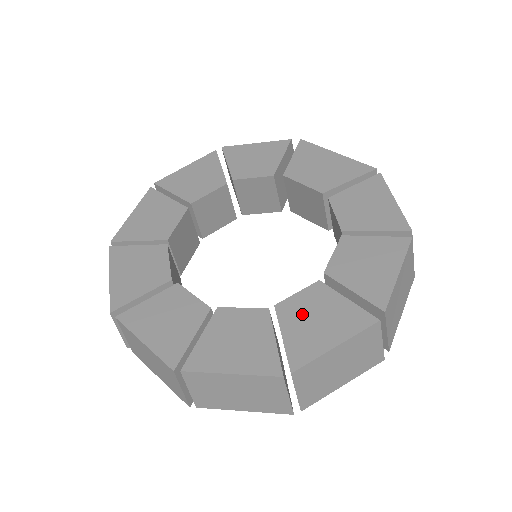
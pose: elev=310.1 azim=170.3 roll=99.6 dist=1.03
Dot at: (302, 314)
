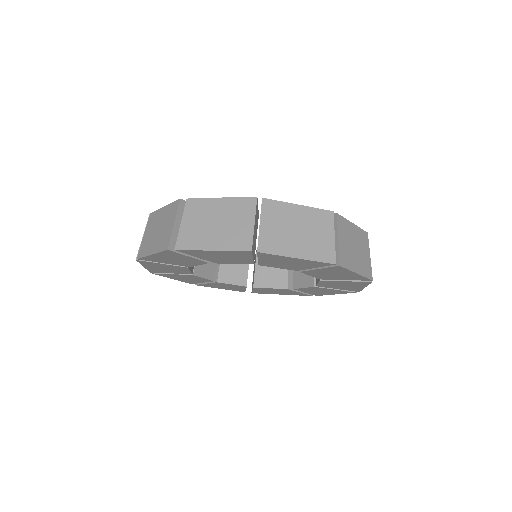
Dot at: occluded
